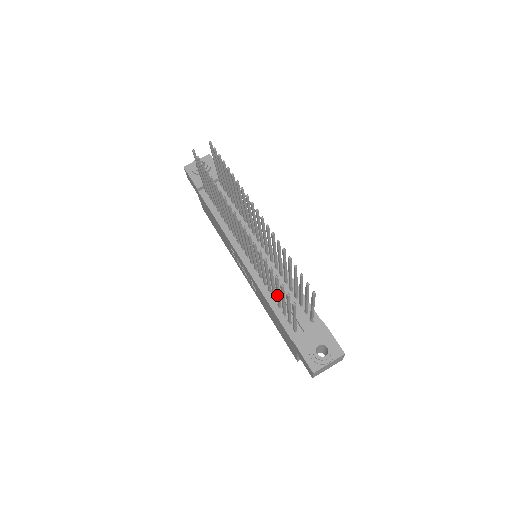
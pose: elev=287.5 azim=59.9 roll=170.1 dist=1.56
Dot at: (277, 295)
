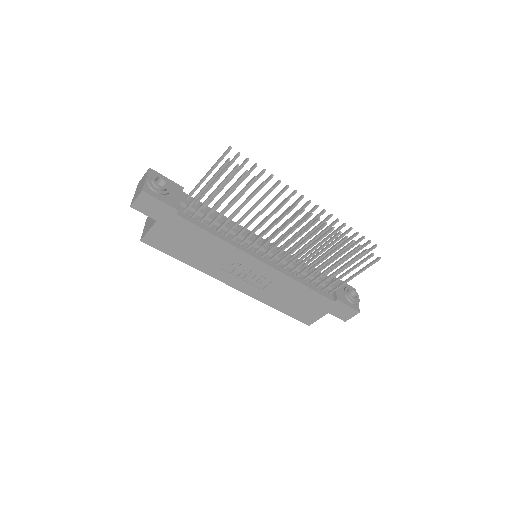
Dot at: (331, 268)
